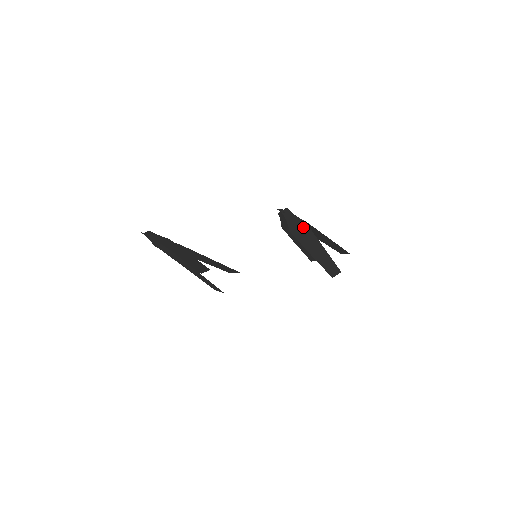
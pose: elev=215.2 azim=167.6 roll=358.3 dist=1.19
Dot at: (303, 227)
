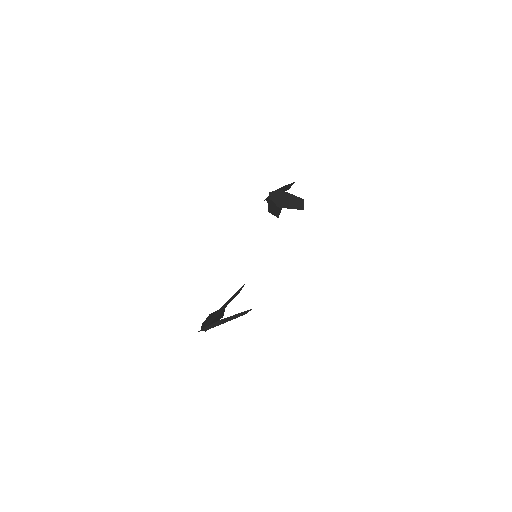
Dot at: (279, 194)
